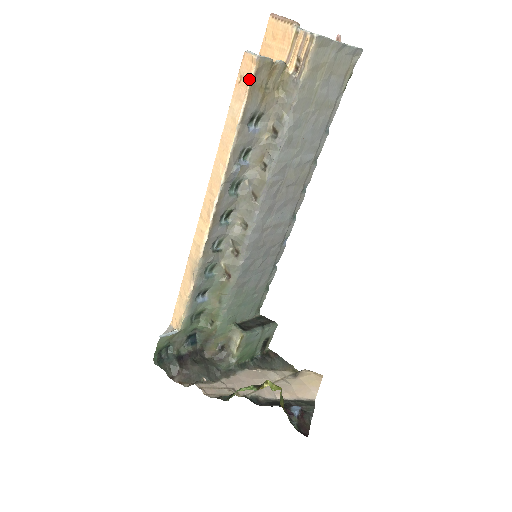
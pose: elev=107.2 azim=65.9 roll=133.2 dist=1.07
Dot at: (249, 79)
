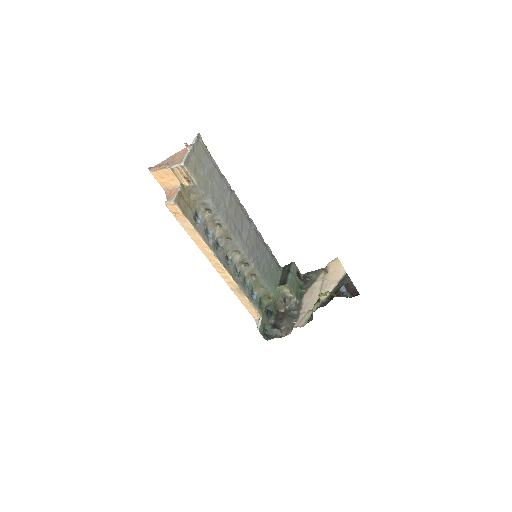
Dot at: (180, 212)
